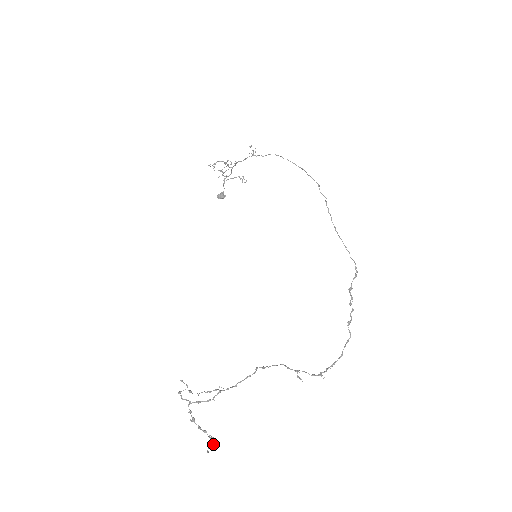
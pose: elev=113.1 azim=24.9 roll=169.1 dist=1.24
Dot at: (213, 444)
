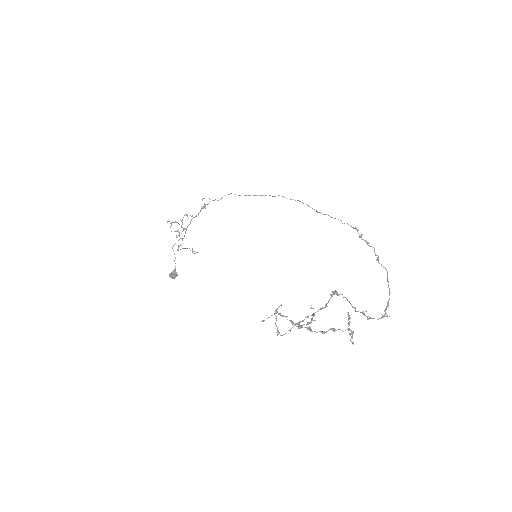
Dot at: (353, 332)
